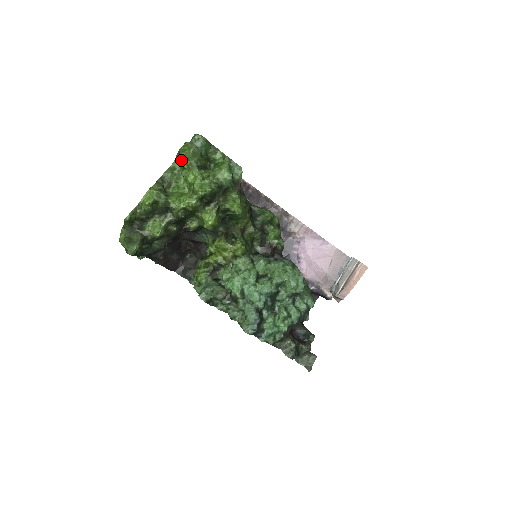
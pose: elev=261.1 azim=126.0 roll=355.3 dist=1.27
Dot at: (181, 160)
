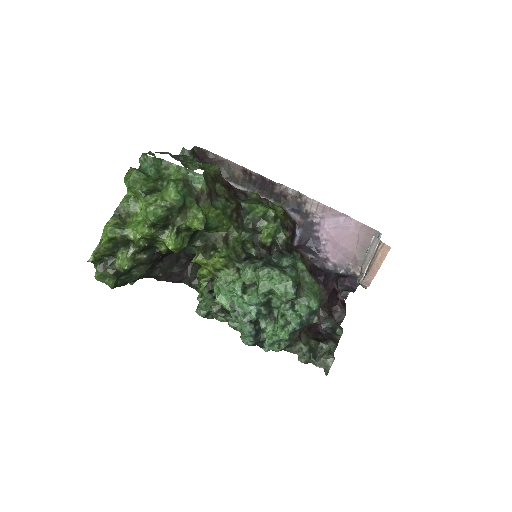
Dot at: occluded
